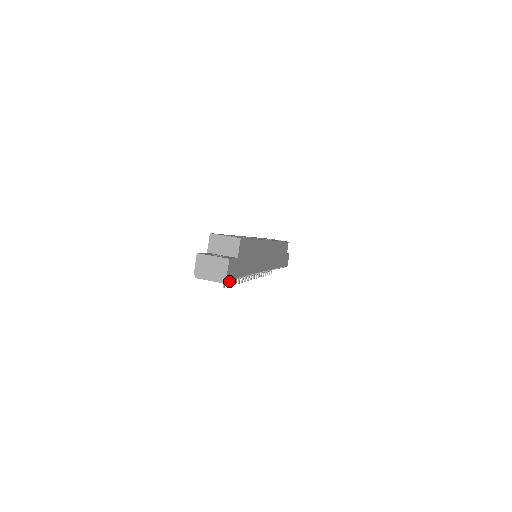
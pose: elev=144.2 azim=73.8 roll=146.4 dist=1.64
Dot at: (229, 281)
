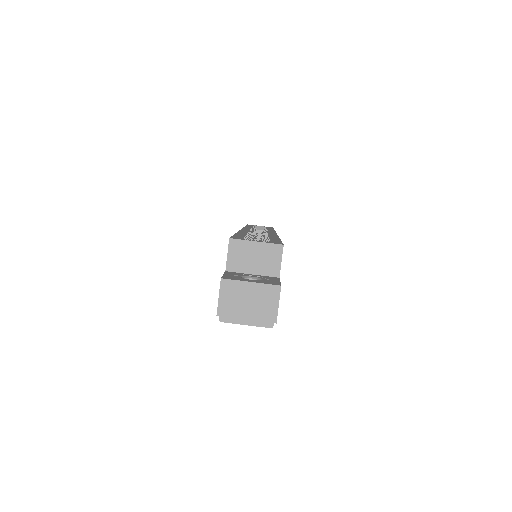
Dot at: occluded
